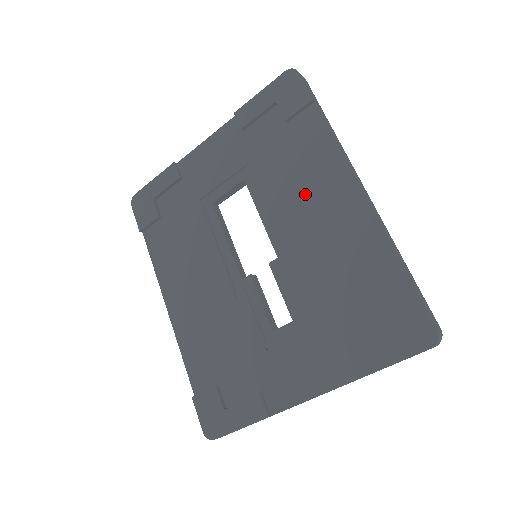
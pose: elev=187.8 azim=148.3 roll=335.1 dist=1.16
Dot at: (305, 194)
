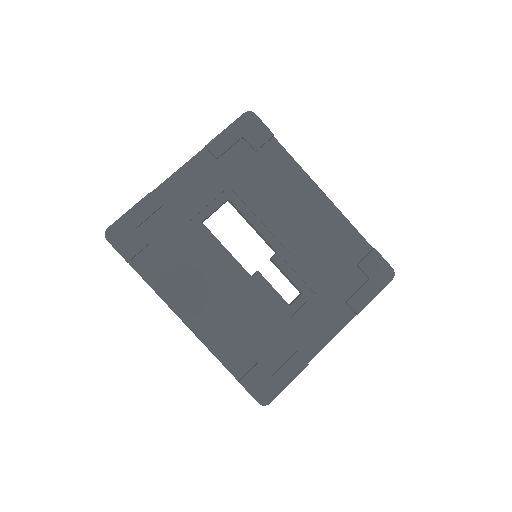
Dot at: (286, 203)
